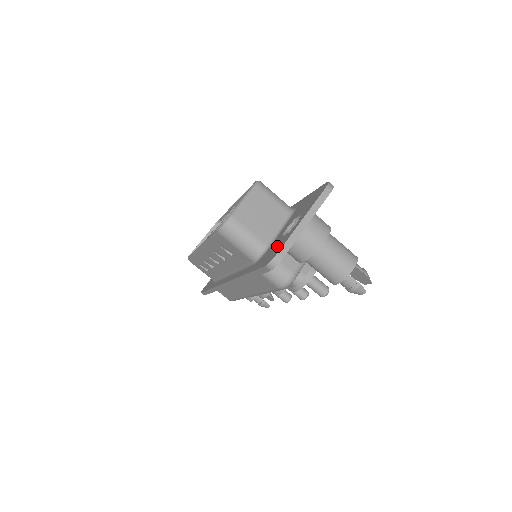
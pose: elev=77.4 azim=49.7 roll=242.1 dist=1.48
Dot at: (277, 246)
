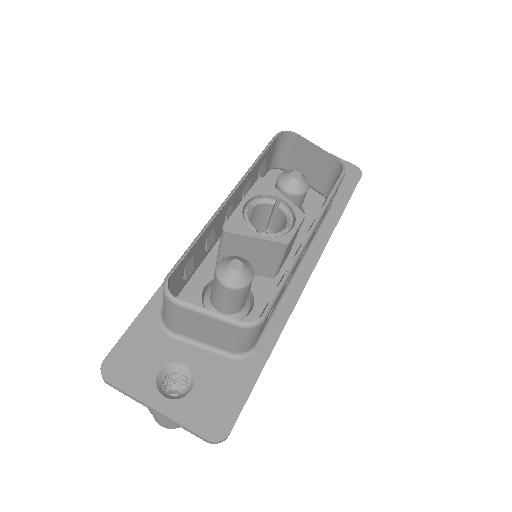
Dot at: (139, 367)
